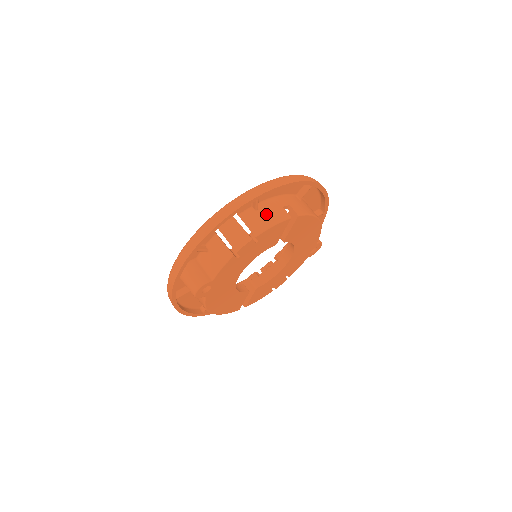
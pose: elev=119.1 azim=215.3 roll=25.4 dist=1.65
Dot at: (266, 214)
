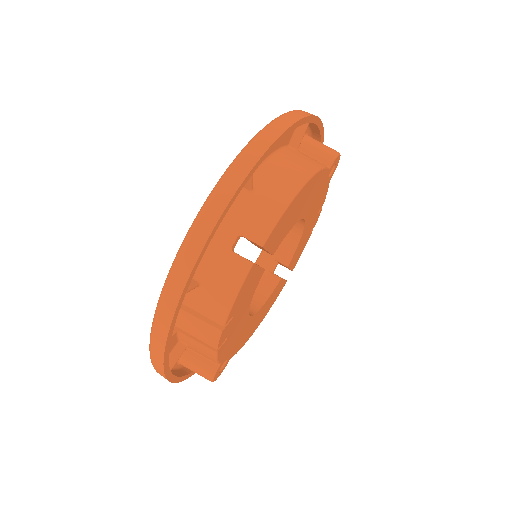
Dot at: (214, 284)
